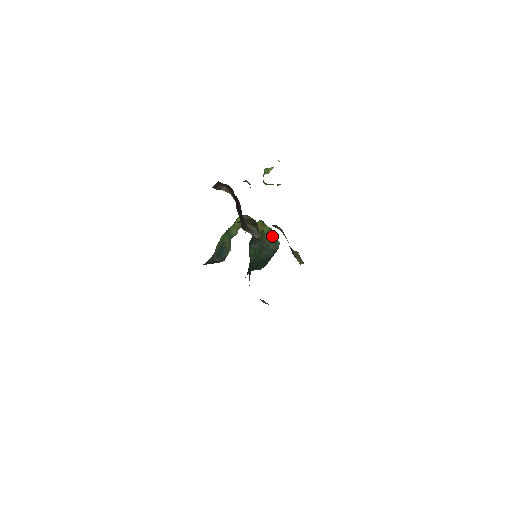
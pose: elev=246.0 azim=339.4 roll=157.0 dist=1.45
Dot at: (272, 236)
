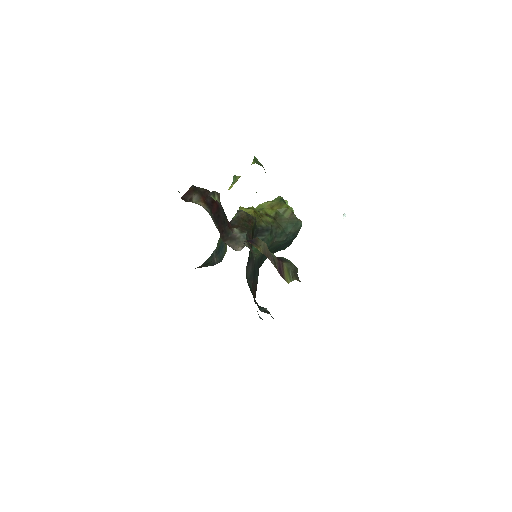
Dot at: (291, 216)
